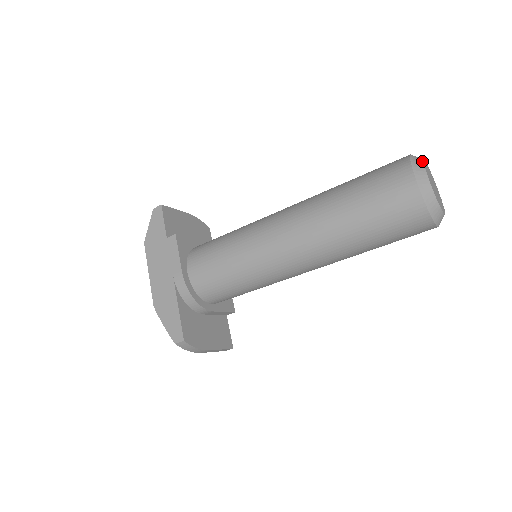
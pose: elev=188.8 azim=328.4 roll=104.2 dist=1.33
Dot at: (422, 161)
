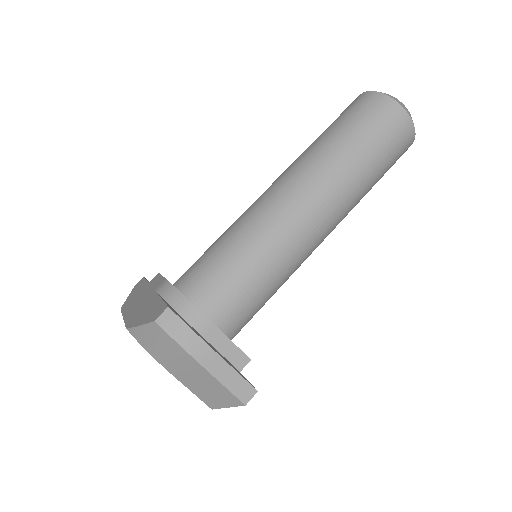
Dot at: occluded
